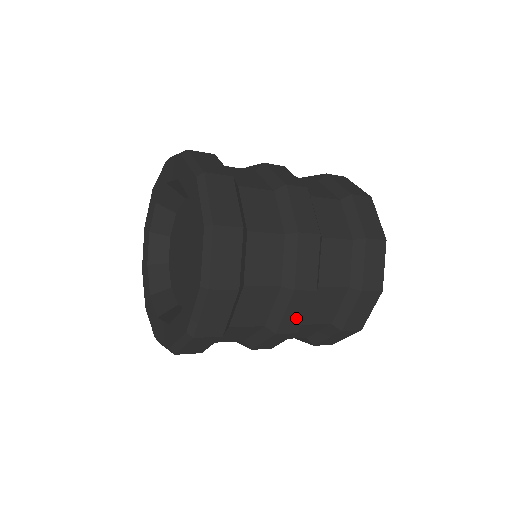
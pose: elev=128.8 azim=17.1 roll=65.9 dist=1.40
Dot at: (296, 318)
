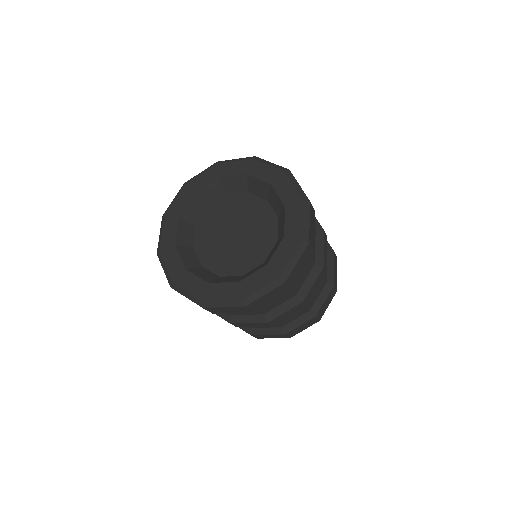
Dot at: (313, 292)
